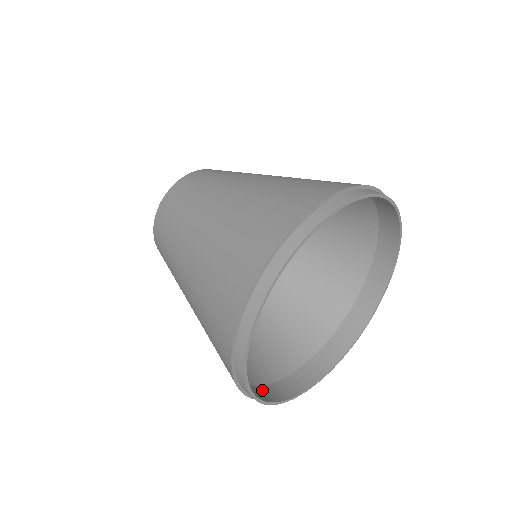
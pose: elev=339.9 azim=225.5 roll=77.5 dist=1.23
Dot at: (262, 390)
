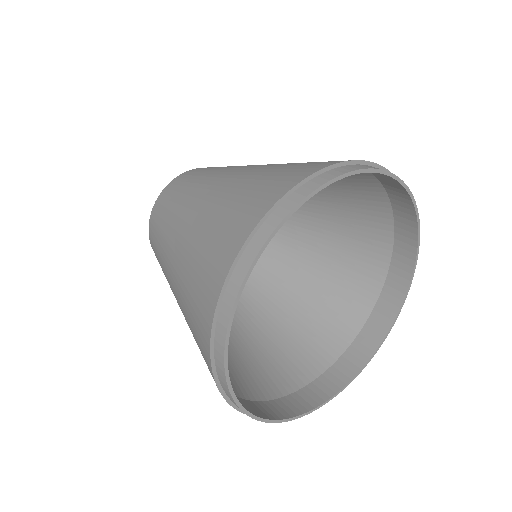
Dot at: (317, 386)
